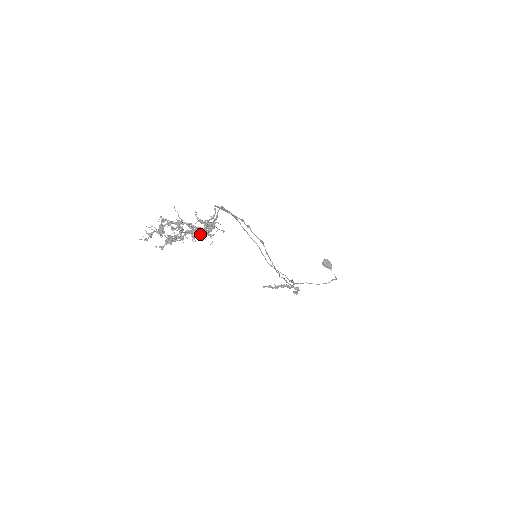
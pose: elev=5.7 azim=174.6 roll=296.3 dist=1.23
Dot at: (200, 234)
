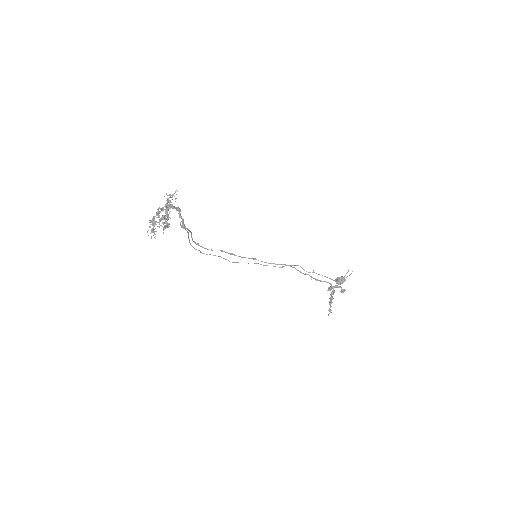
Dot at: (172, 207)
